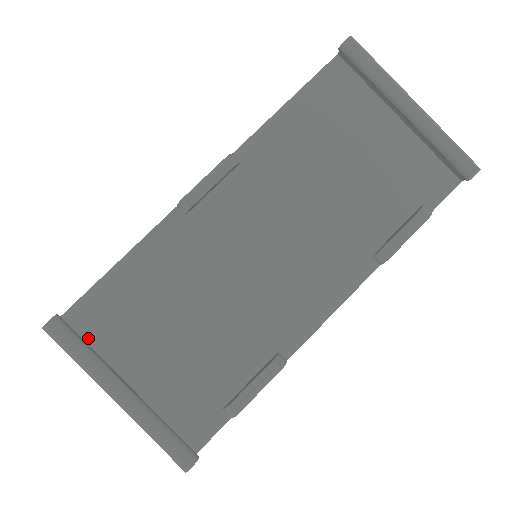
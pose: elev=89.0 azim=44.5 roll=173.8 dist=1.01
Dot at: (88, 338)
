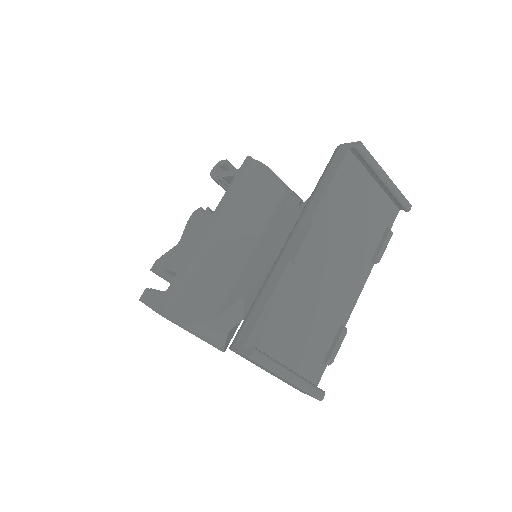
Dot at: occluded
